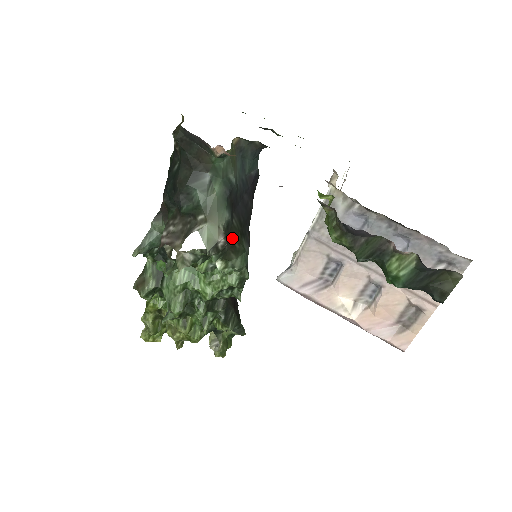
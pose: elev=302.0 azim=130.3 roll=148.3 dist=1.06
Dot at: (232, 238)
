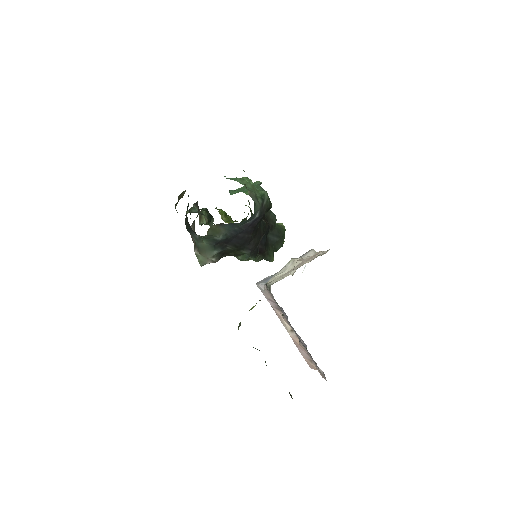
Dot at: (229, 253)
